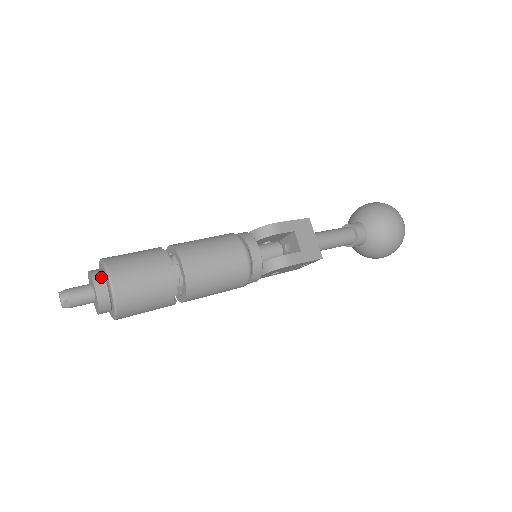
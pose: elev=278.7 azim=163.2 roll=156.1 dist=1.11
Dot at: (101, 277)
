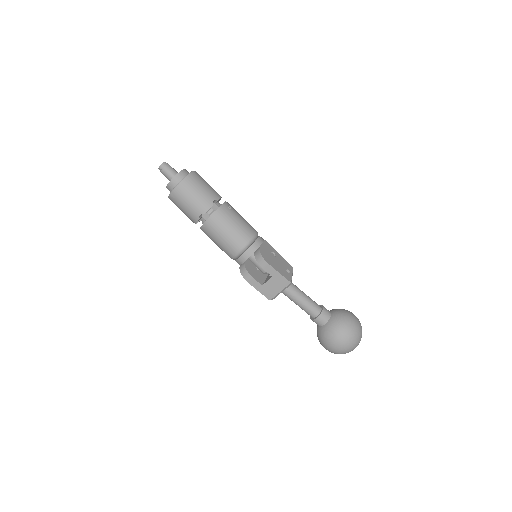
Dot at: (178, 181)
